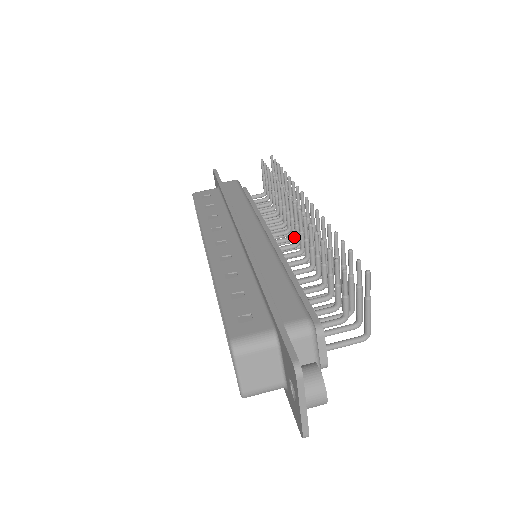
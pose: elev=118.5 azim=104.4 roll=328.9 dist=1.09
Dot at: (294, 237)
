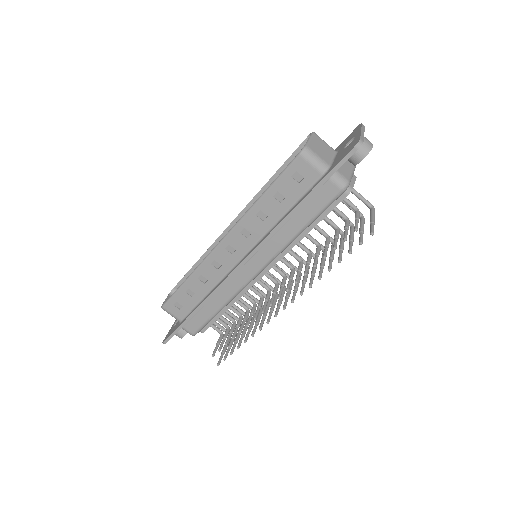
Dot at: (284, 278)
